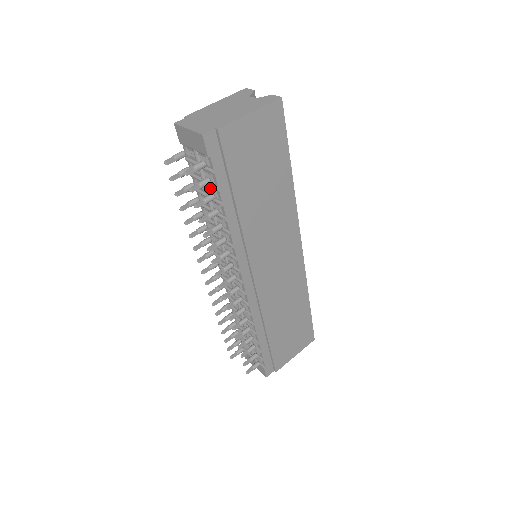
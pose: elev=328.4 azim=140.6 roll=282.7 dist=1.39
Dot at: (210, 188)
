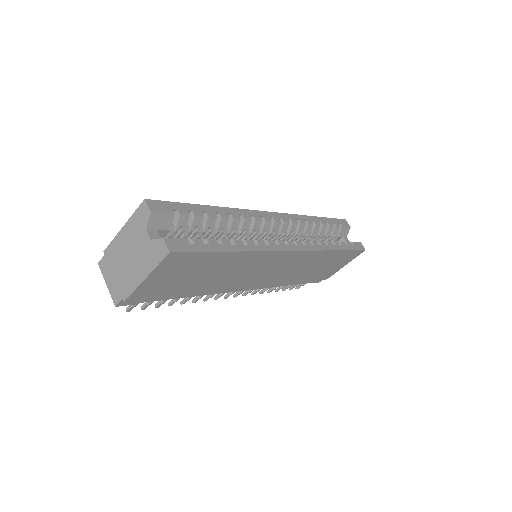
Dot at: occluded
